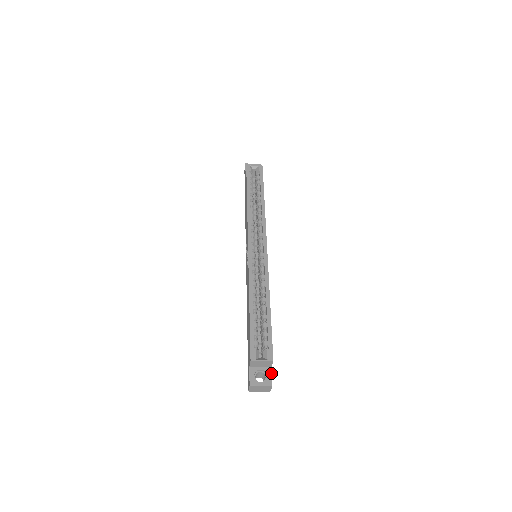
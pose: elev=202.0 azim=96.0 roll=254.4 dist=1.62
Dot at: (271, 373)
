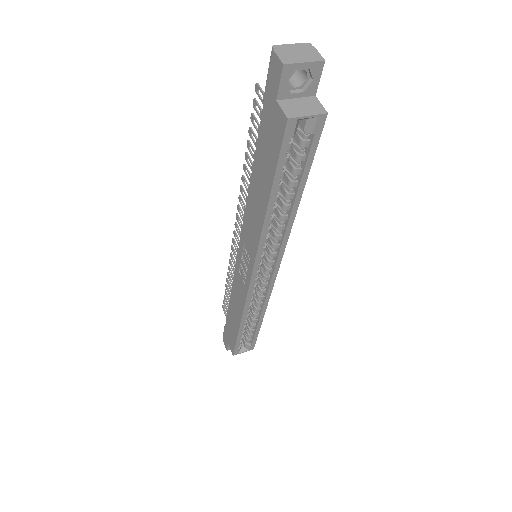
Dot at: occluded
